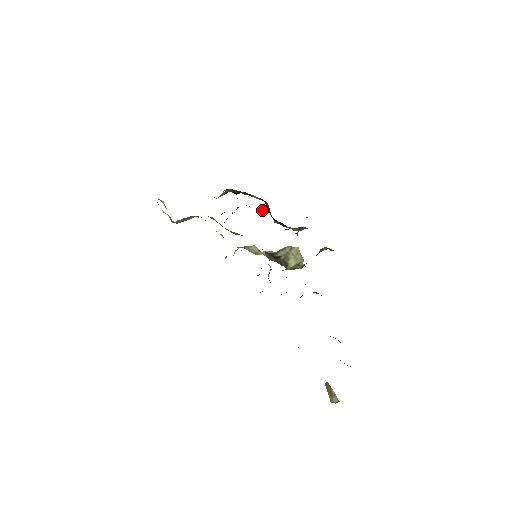
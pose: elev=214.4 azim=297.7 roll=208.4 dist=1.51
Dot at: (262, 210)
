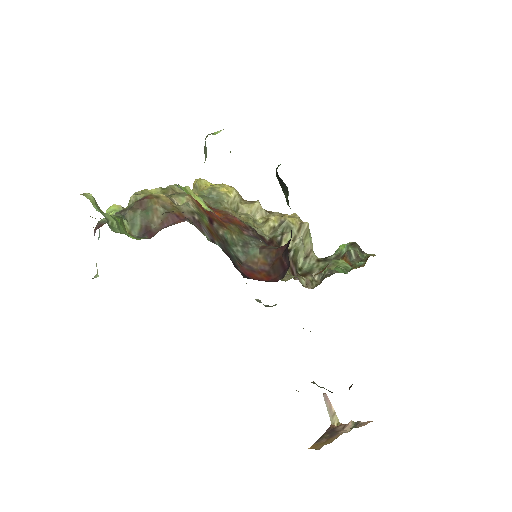
Dot at: occluded
